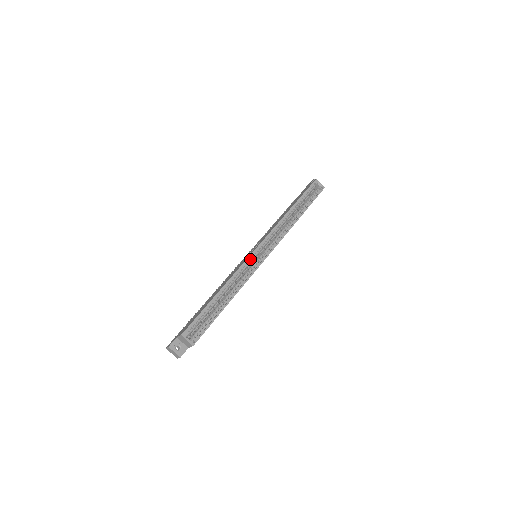
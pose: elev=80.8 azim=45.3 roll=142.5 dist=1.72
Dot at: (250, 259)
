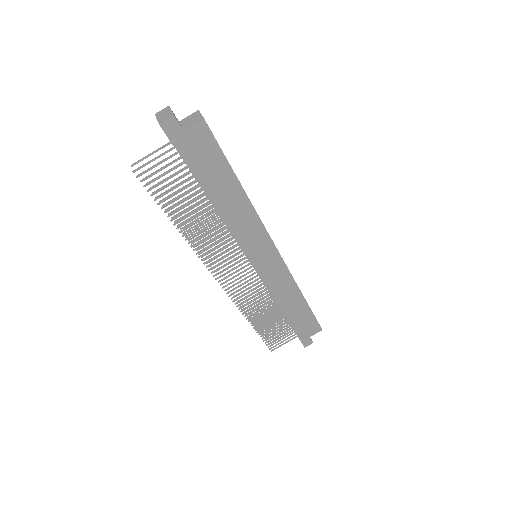
Dot at: occluded
